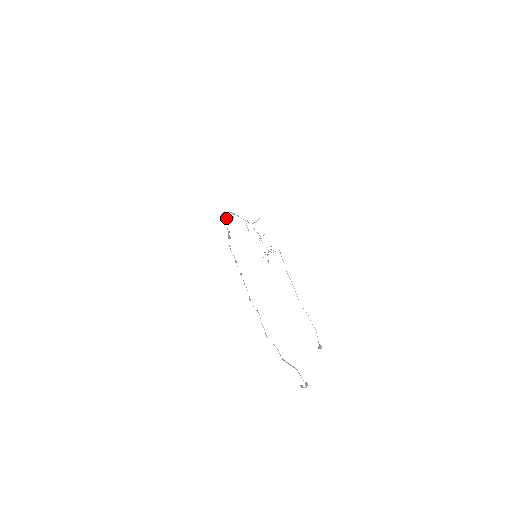
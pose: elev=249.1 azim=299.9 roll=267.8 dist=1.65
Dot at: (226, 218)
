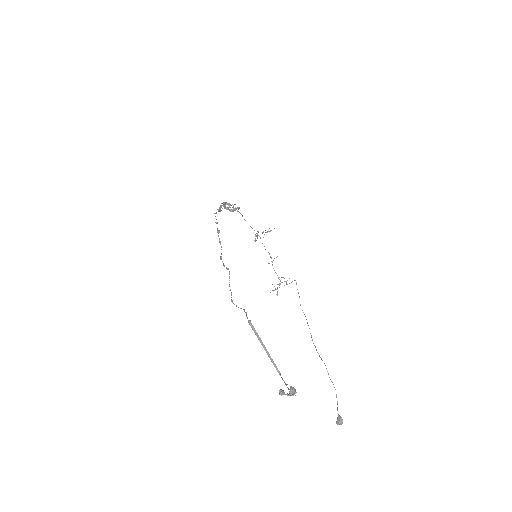
Dot at: (224, 202)
